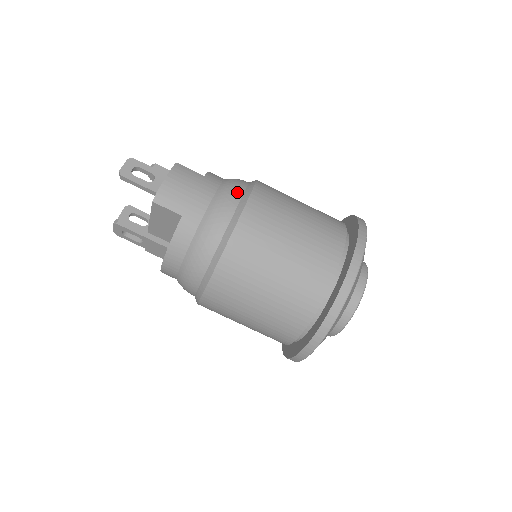
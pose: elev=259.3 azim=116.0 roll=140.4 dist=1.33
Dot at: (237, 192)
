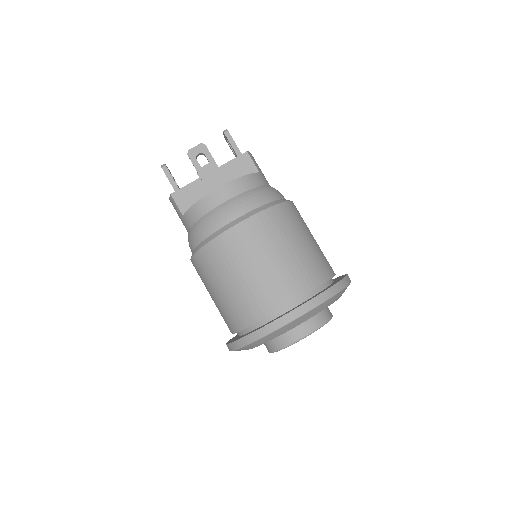
Dot at: occluded
